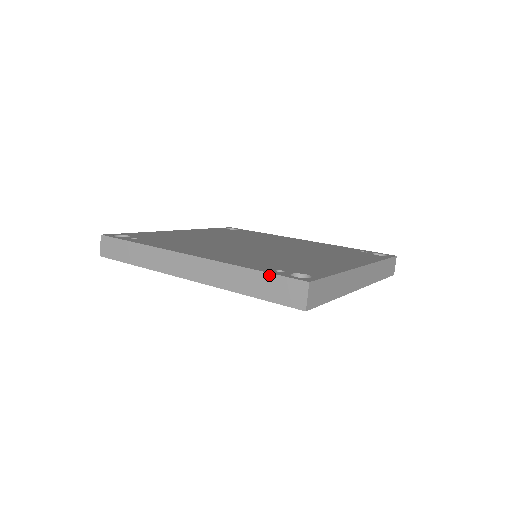
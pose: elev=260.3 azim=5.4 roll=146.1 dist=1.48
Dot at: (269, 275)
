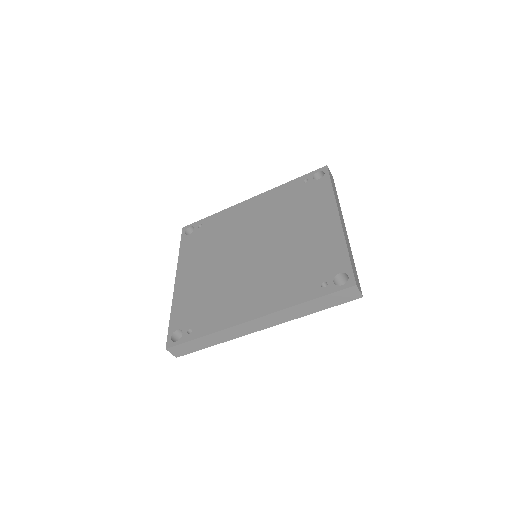
Dot at: (325, 297)
